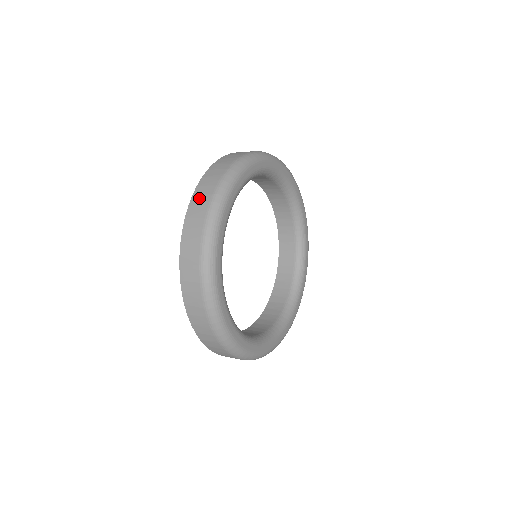
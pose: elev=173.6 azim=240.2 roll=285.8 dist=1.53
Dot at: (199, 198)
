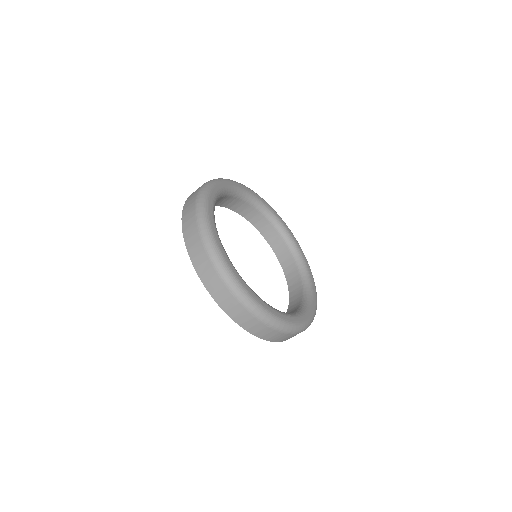
Dot at: (187, 209)
